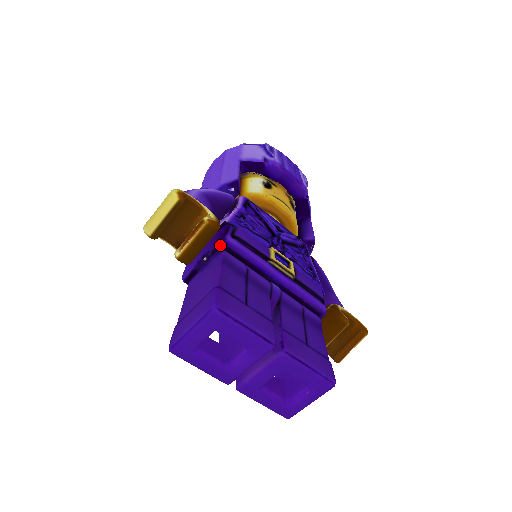
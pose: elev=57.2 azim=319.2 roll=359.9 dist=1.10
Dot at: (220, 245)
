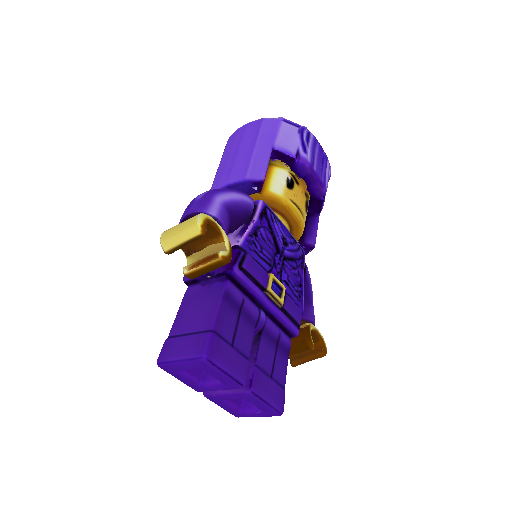
Dot at: (226, 273)
